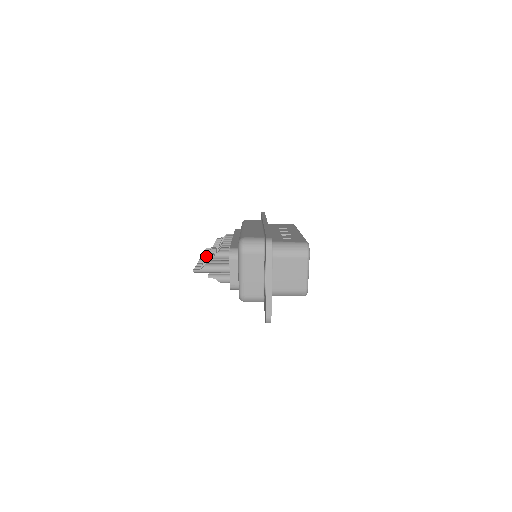
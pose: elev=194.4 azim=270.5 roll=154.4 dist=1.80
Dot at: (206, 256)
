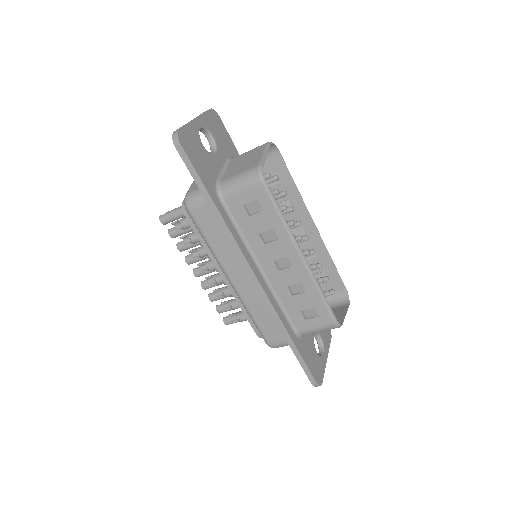
Dot at: occluded
